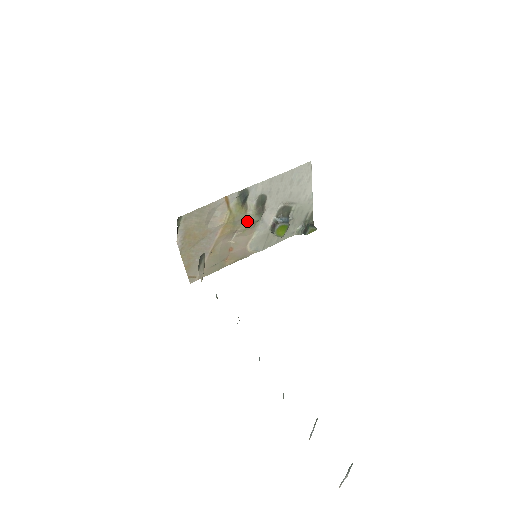
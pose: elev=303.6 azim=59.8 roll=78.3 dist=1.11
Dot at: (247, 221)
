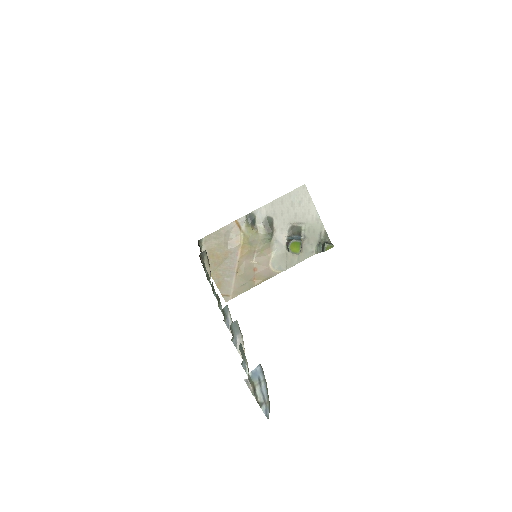
Dot at: (261, 241)
